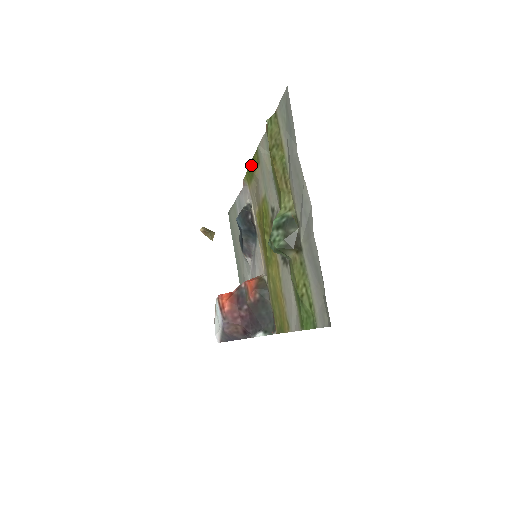
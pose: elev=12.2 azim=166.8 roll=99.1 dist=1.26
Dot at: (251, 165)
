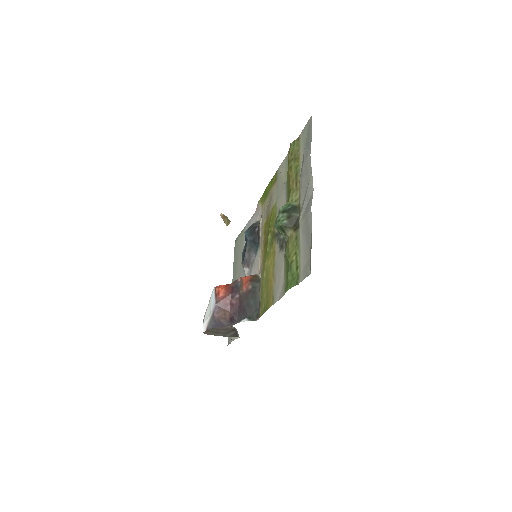
Dot at: (268, 186)
